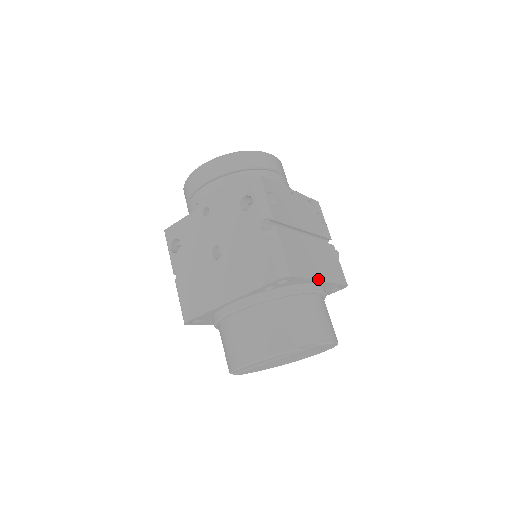
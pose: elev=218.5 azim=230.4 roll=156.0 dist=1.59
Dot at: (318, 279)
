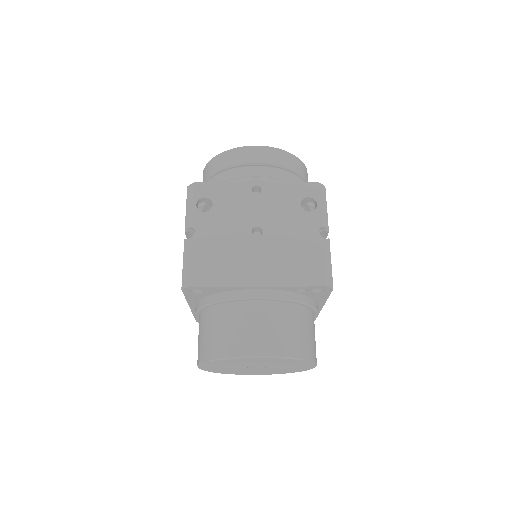
Dot at: (324, 303)
